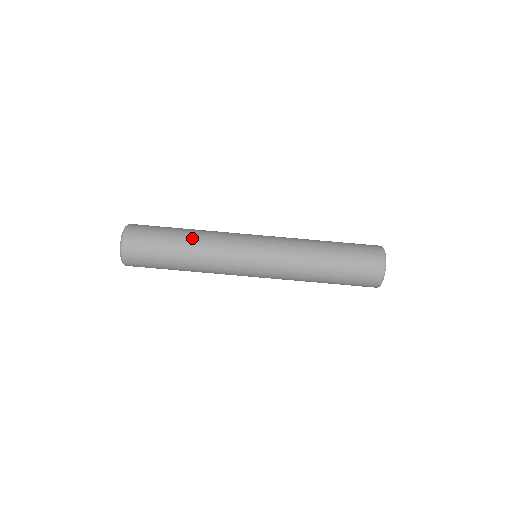
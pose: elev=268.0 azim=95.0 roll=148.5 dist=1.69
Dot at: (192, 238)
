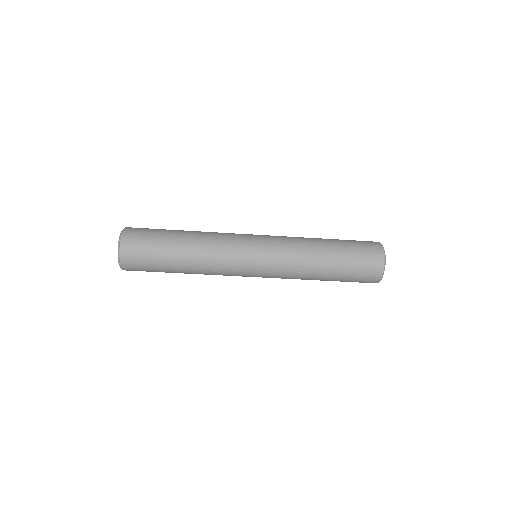
Dot at: (190, 269)
